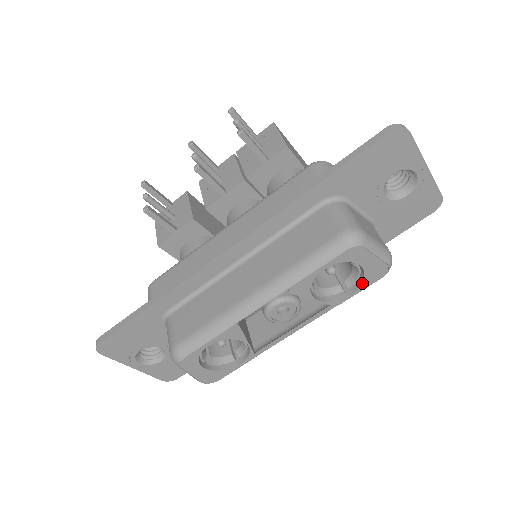
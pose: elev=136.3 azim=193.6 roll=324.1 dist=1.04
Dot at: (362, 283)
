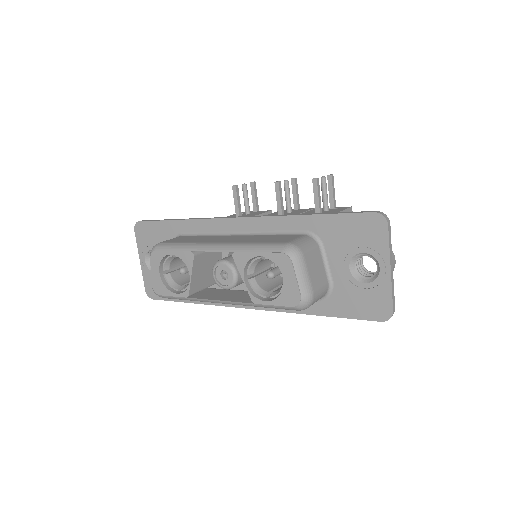
Dot at: (278, 297)
